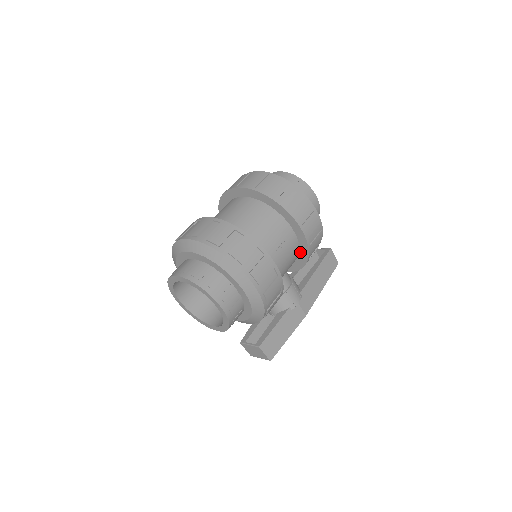
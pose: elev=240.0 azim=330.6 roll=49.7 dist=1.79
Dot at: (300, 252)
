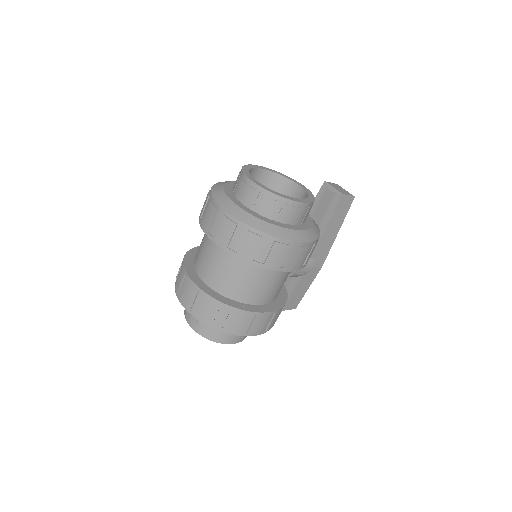
Dot at: occluded
